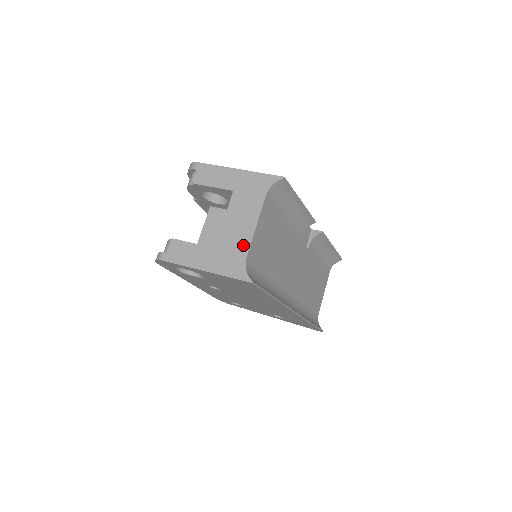
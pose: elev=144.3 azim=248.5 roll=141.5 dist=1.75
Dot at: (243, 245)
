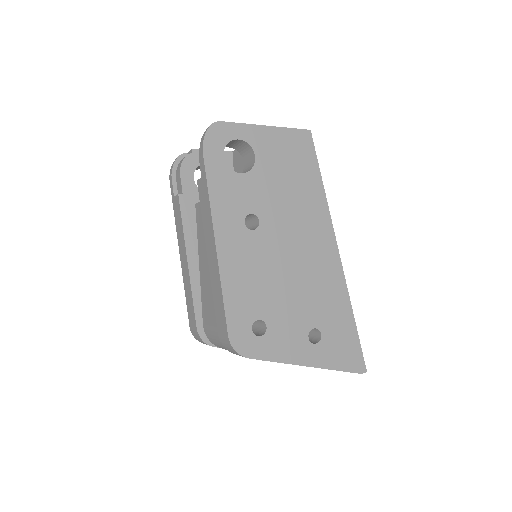
Dot at: occluded
